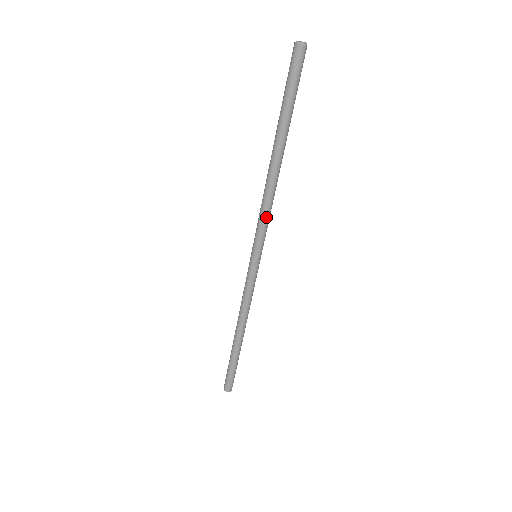
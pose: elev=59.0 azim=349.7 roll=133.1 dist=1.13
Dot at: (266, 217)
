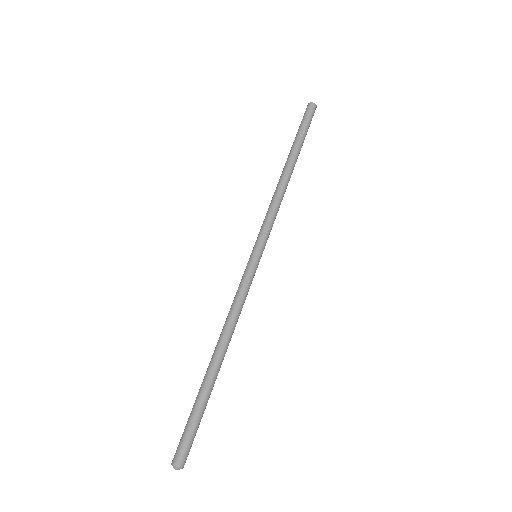
Dot at: (270, 213)
